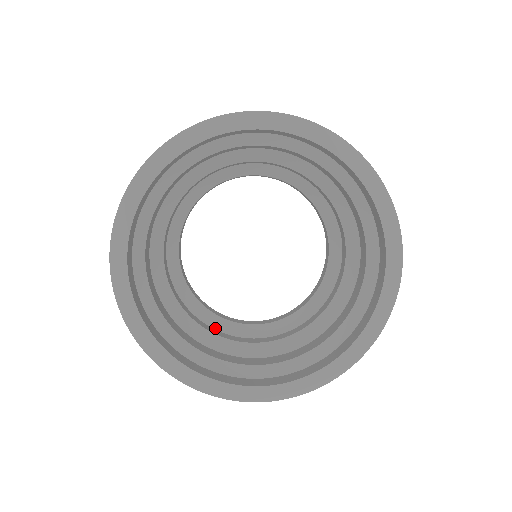
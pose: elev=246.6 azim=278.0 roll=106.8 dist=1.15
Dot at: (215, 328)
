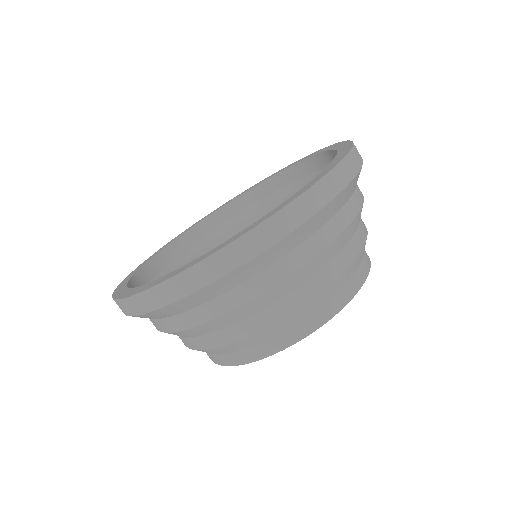
Dot at: occluded
